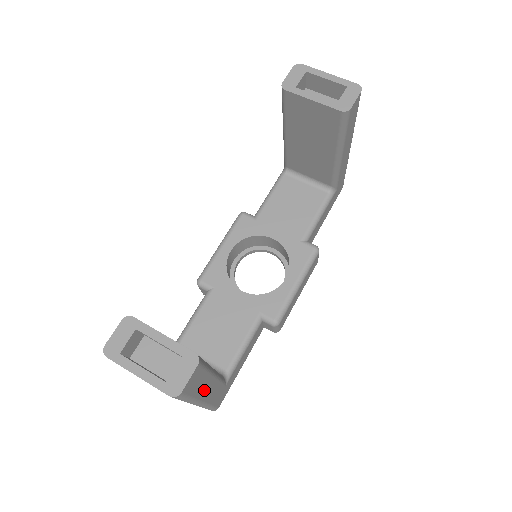
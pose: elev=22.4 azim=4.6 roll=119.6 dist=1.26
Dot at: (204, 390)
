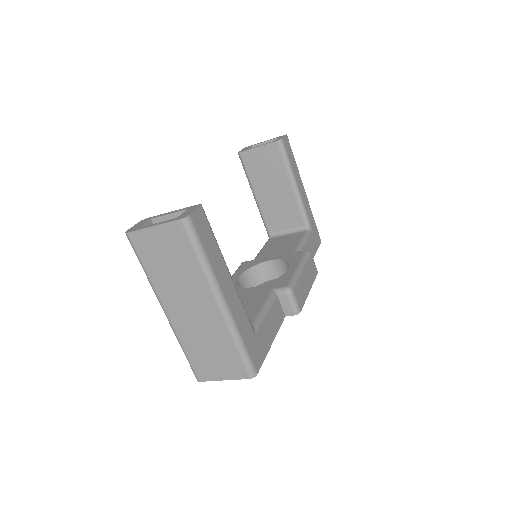
Dot at: (221, 275)
